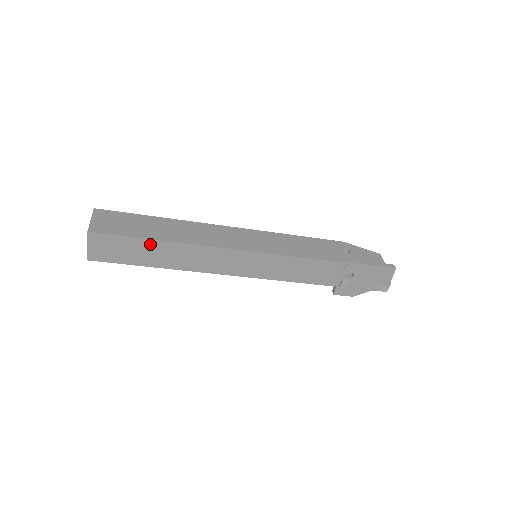
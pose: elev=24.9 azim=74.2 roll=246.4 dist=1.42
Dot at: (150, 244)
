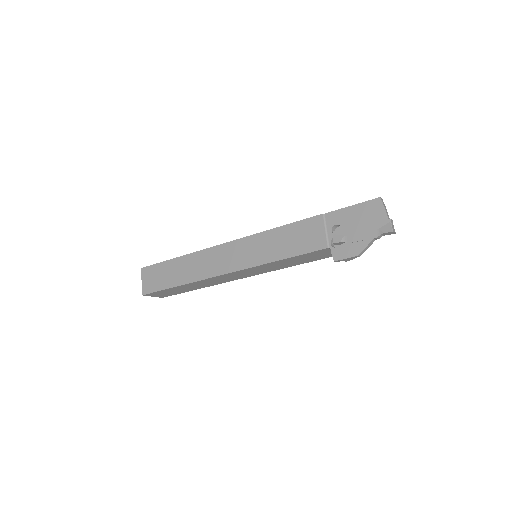
Dot at: (173, 264)
